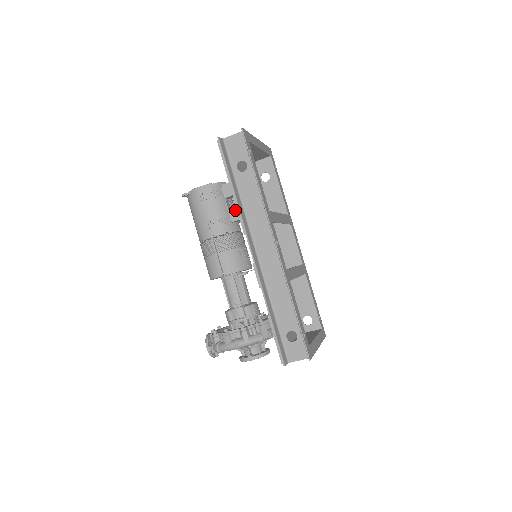
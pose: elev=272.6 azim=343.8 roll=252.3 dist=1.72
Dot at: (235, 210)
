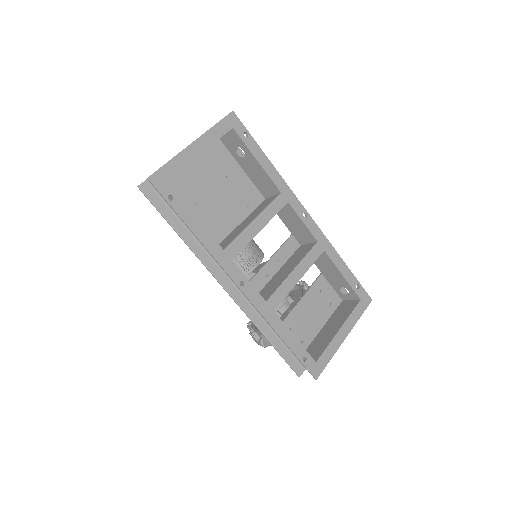
Dot at: occluded
